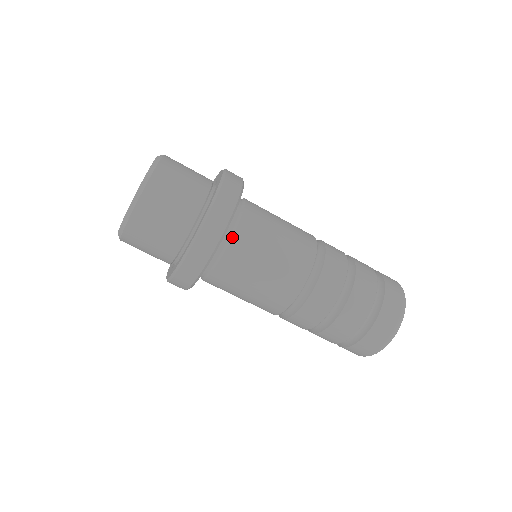
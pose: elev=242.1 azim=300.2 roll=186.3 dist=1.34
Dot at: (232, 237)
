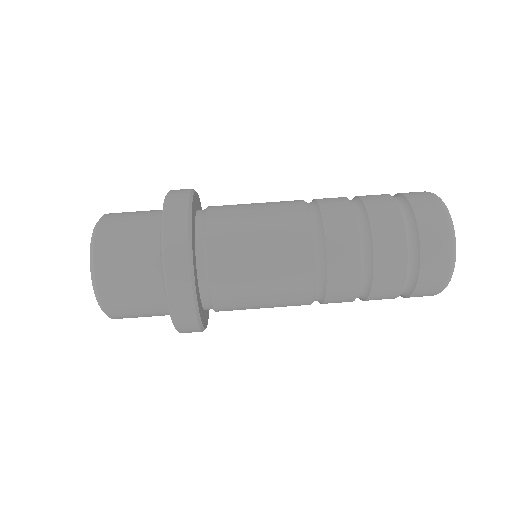
Dot at: occluded
